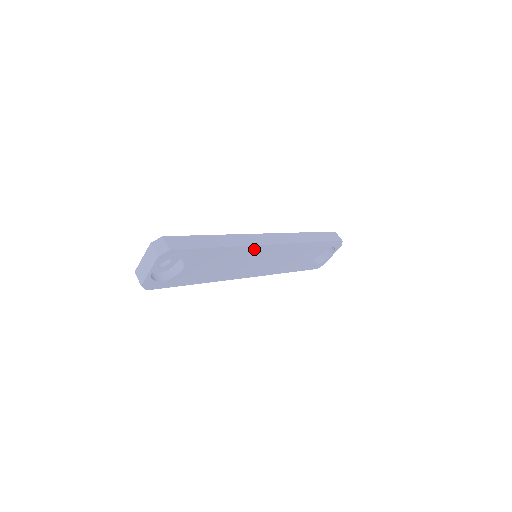
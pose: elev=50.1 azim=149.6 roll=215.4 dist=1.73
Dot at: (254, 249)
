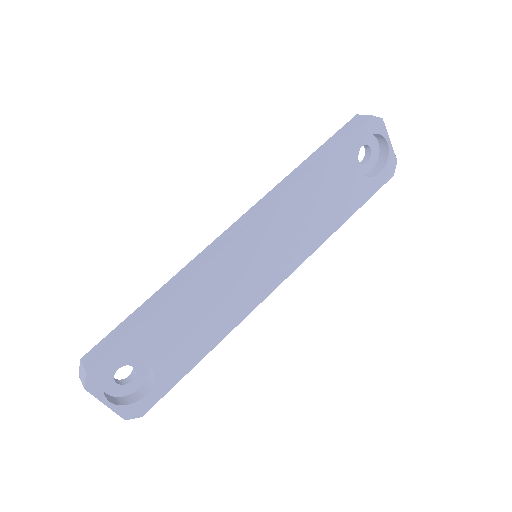
Dot at: (221, 261)
